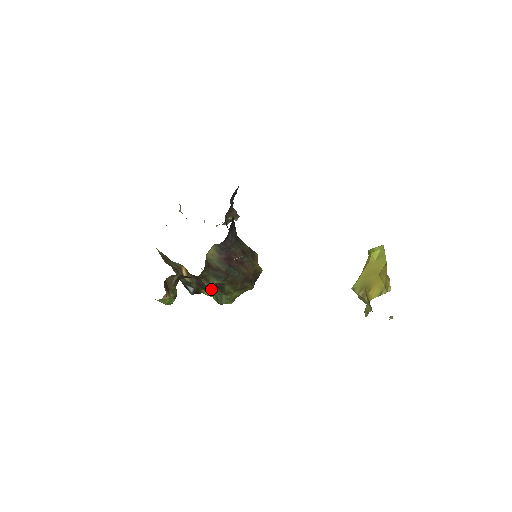
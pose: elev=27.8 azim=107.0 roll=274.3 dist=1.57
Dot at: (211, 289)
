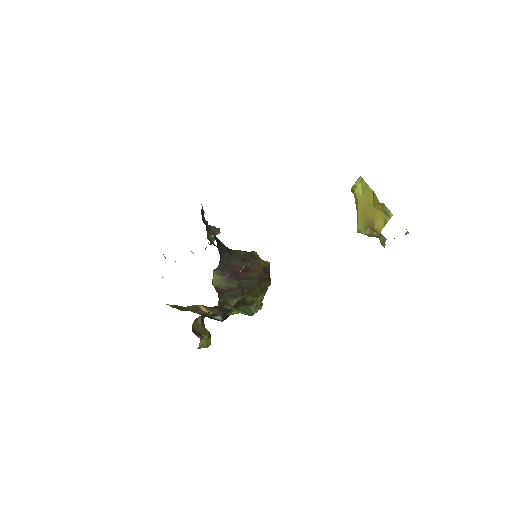
Dot at: (236, 308)
